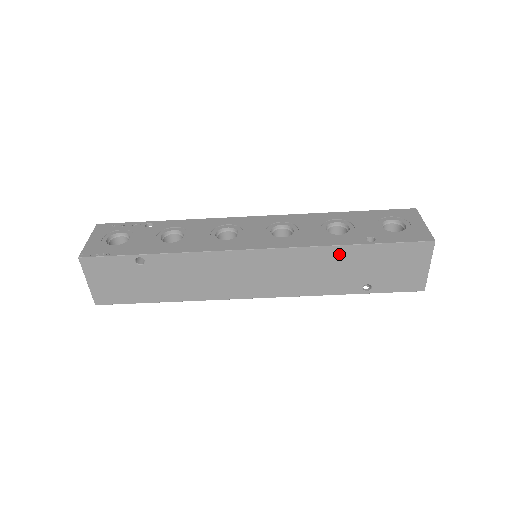
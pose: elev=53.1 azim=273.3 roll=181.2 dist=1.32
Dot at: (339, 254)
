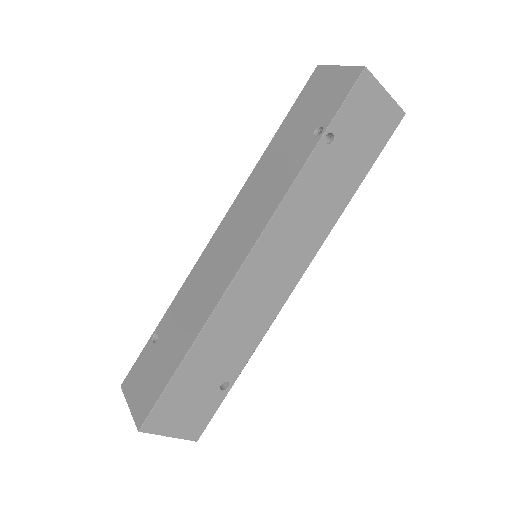
Dot at: (269, 155)
